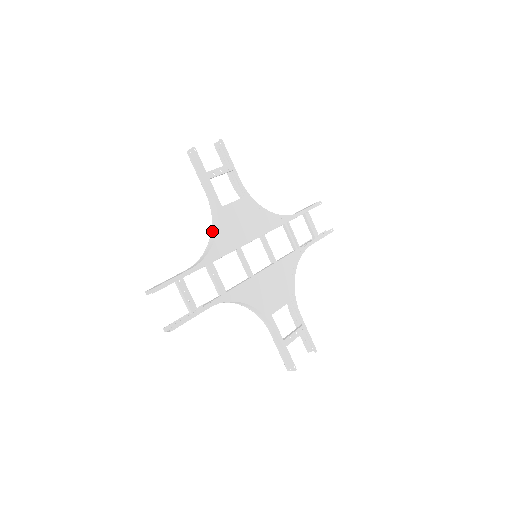
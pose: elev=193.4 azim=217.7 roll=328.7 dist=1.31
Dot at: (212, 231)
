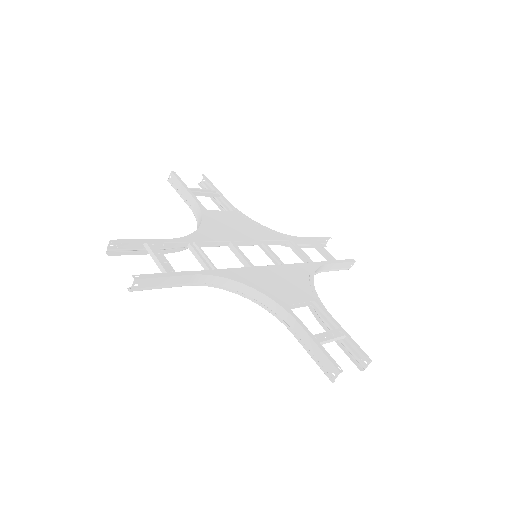
Dot at: occluded
